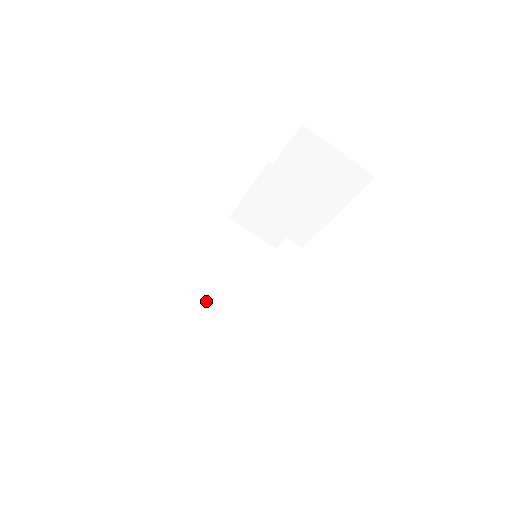
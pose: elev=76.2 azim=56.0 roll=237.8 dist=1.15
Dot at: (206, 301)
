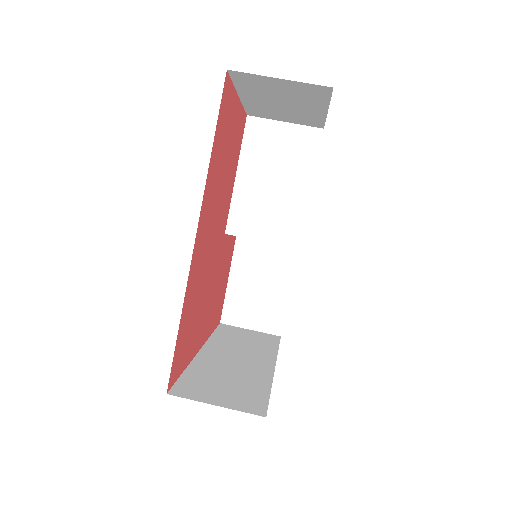
Dot at: (223, 364)
